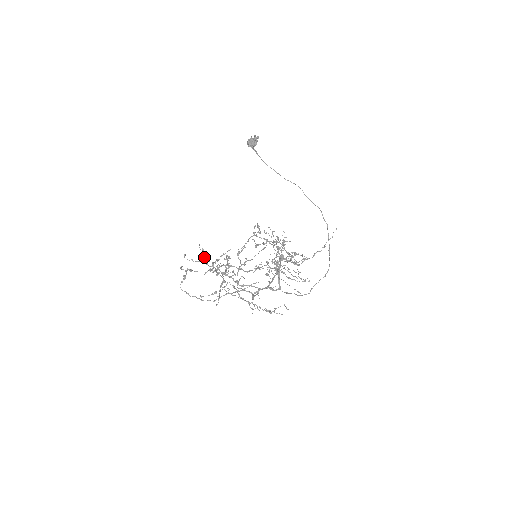
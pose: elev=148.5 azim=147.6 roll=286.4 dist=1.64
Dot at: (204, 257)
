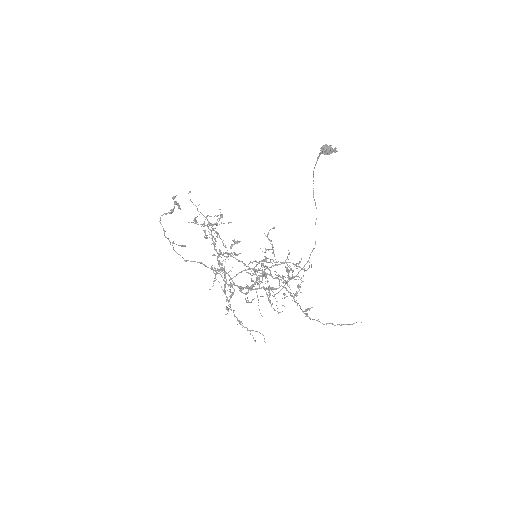
Dot at: occluded
